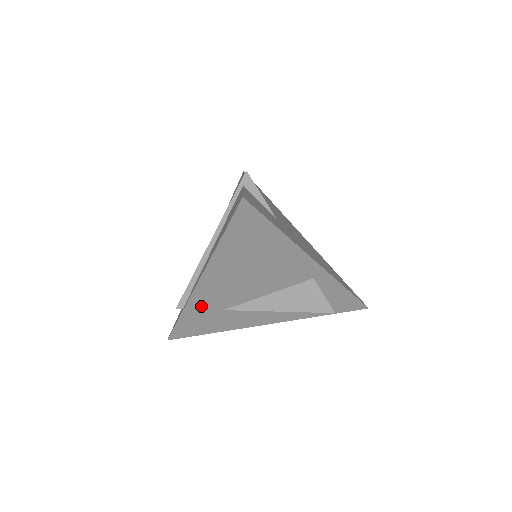
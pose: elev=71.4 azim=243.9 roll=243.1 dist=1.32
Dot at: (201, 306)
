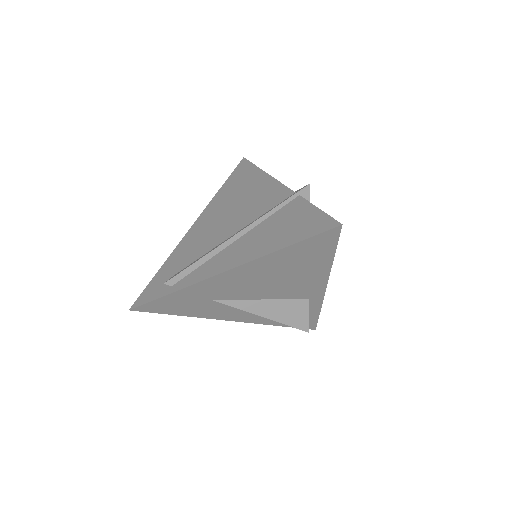
Dot at: (199, 291)
